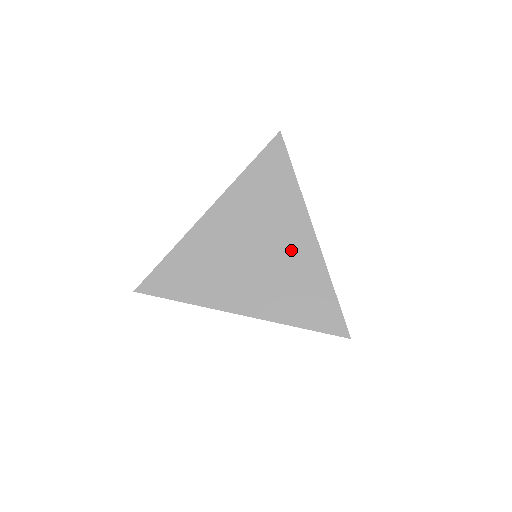
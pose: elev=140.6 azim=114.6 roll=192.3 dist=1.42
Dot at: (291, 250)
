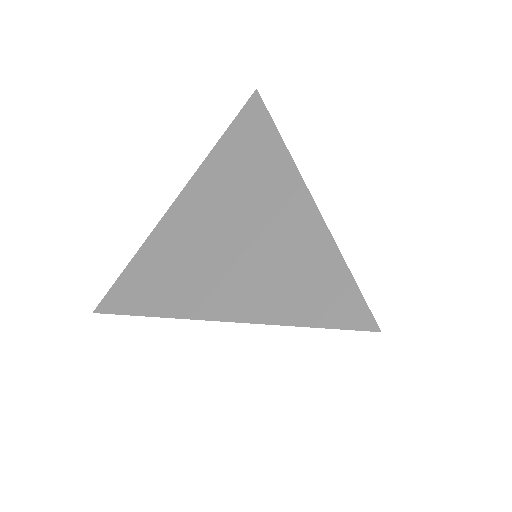
Dot at: occluded
